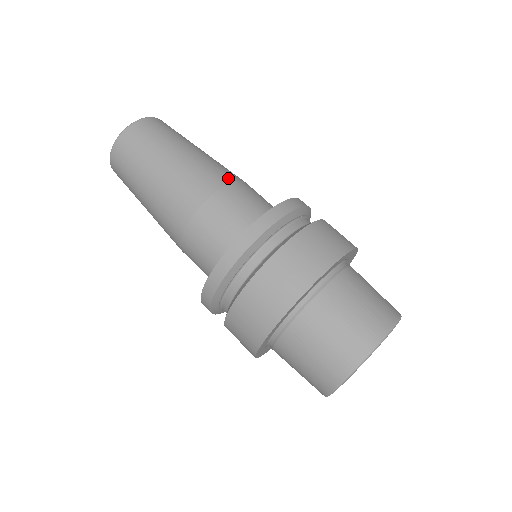
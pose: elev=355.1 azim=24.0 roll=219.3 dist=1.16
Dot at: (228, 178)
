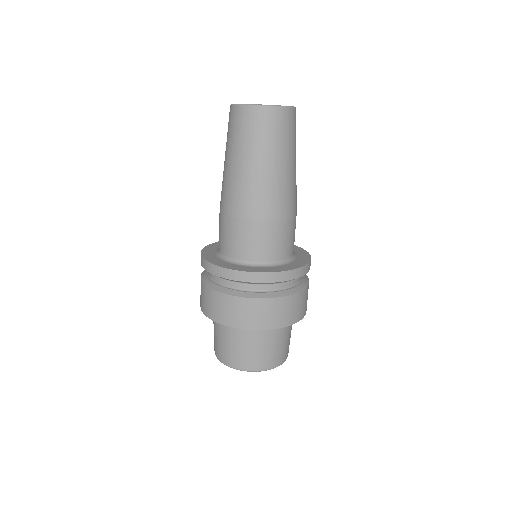
Dot at: (257, 214)
